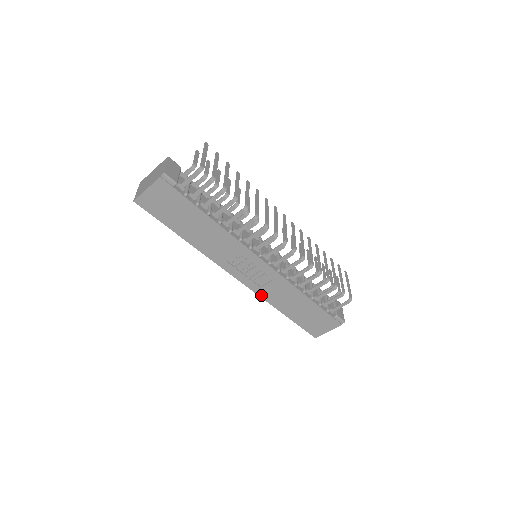
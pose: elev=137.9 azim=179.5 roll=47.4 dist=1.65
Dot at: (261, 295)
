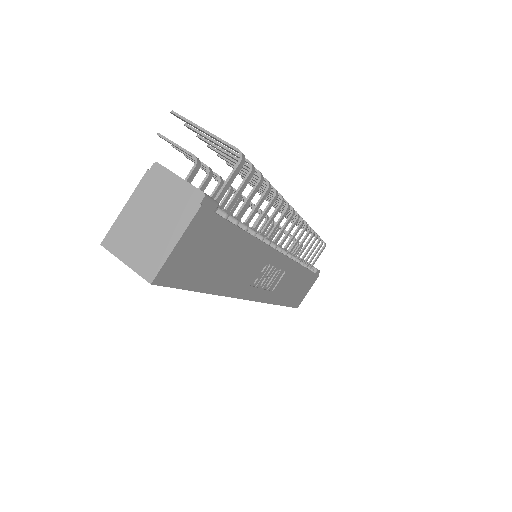
Dot at: (270, 301)
